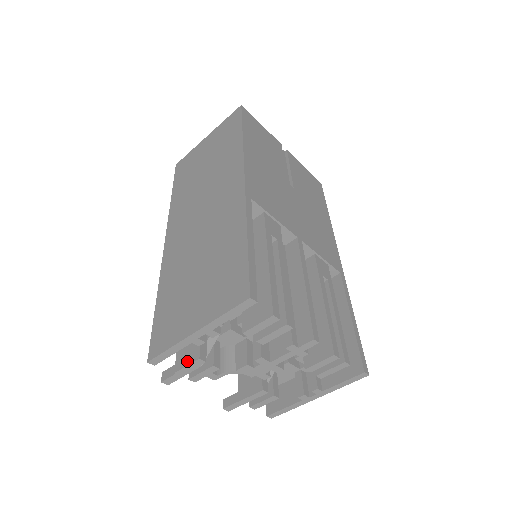
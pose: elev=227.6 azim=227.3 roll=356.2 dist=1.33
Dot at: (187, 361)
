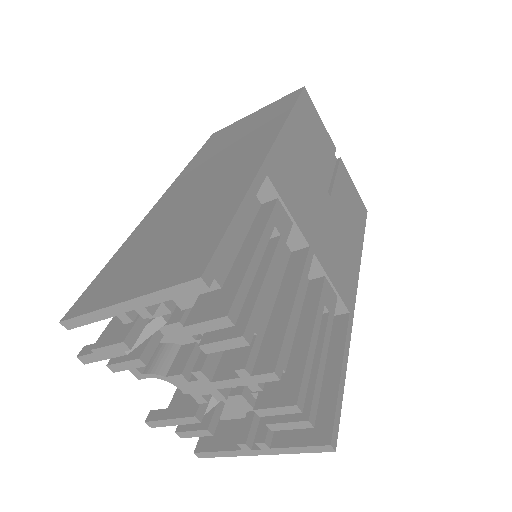
Dot at: (110, 340)
